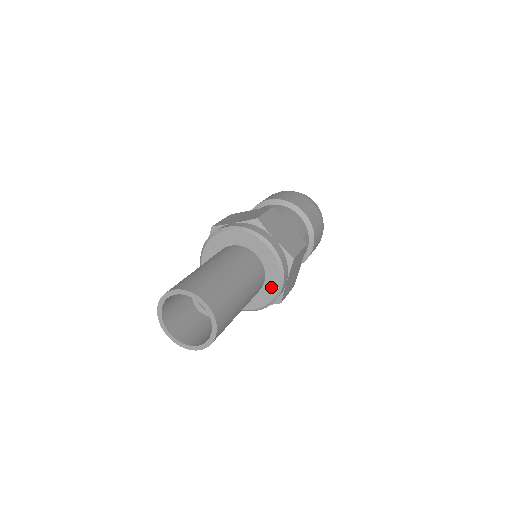
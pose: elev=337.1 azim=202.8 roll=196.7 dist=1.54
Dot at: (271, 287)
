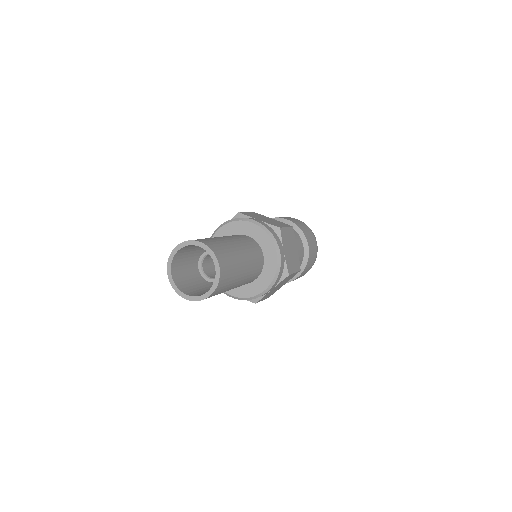
Dot at: (271, 257)
